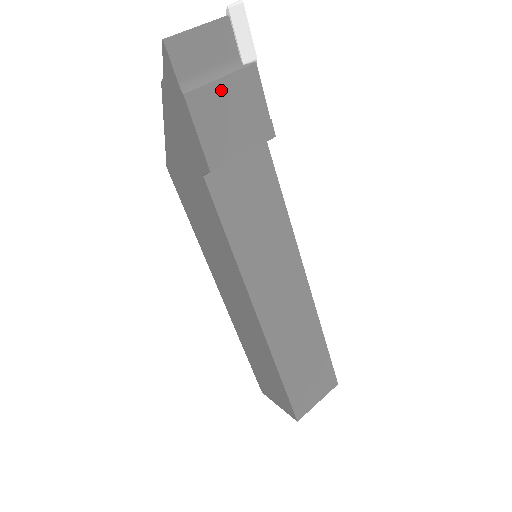
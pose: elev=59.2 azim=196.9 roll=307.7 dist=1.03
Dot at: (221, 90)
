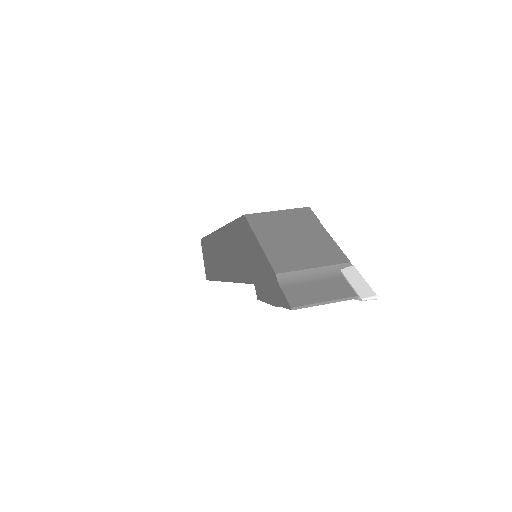
Dot at: occluded
